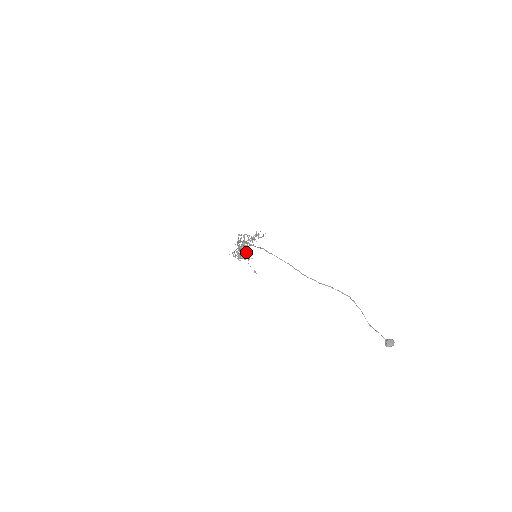
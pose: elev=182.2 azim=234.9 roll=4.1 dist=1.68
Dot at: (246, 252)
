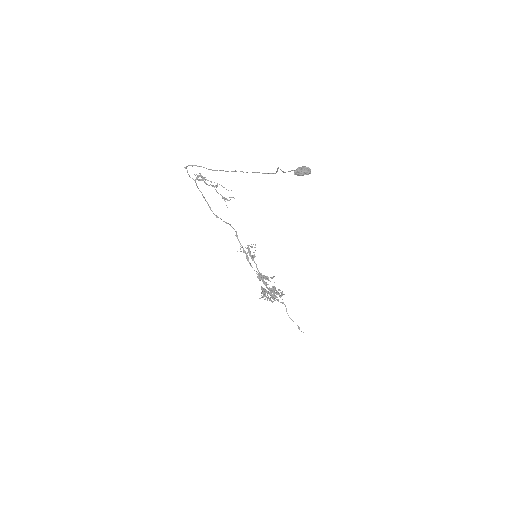
Dot at: occluded
